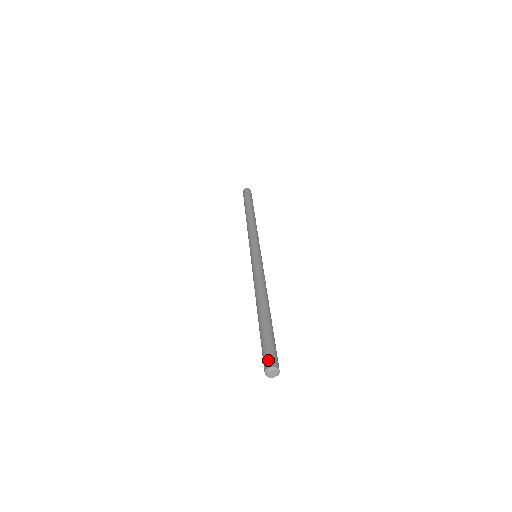
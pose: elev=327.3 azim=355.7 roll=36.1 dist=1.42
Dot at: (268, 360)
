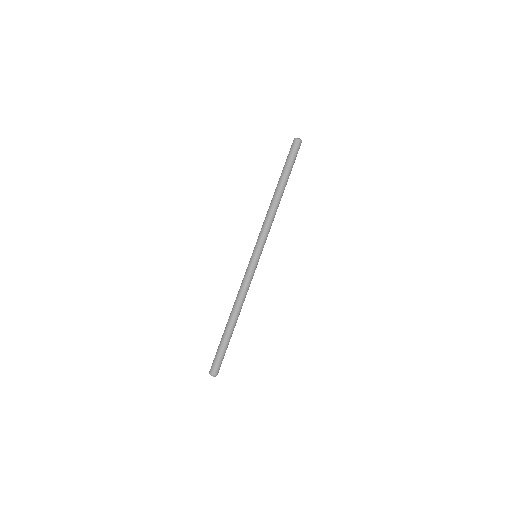
Dot at: (211, 367)
